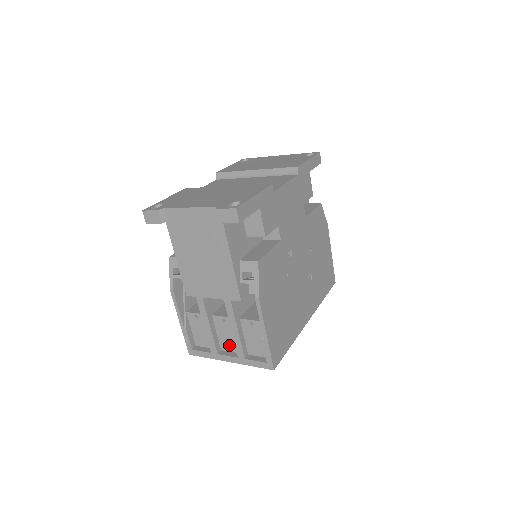
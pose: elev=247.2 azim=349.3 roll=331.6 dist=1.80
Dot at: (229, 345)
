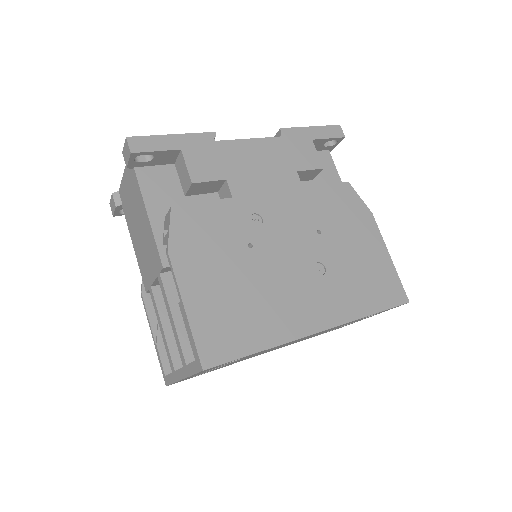
Dot at: occluded
